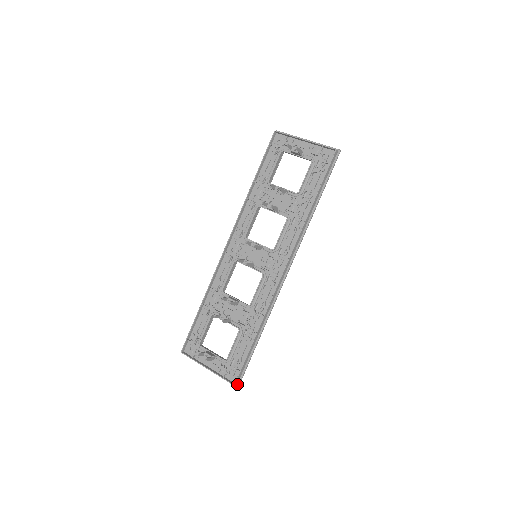
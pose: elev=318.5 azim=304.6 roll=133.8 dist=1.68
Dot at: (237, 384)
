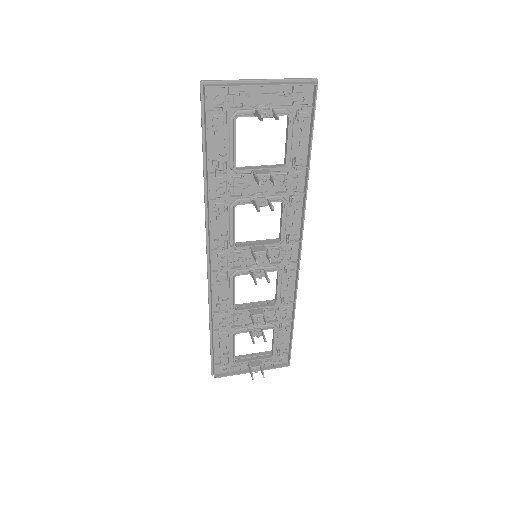
Dot at: (288, 361)
